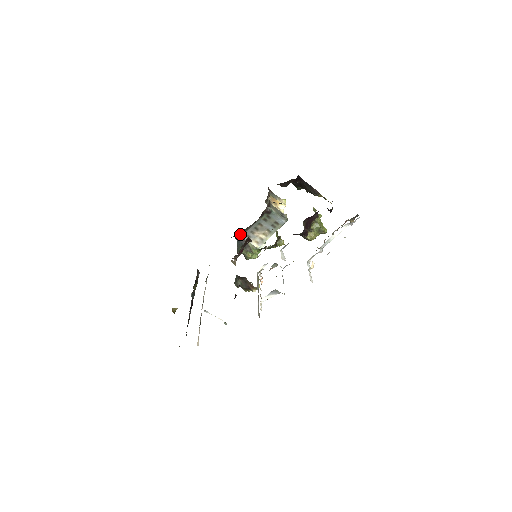
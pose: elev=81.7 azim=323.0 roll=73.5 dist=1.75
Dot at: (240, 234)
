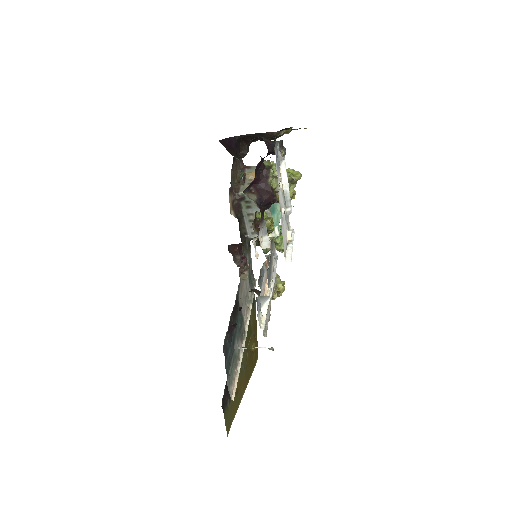
Dot at: (241, 238)
